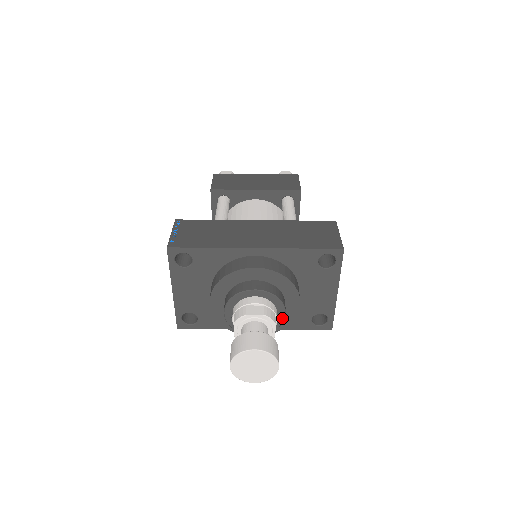
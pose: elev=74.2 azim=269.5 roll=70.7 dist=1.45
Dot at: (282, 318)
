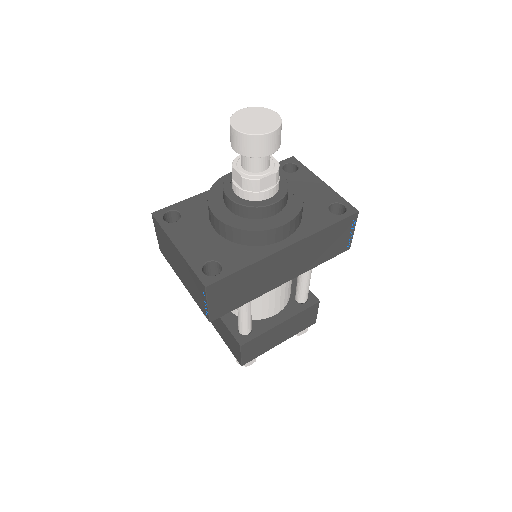
Dot at: (283, 178)
